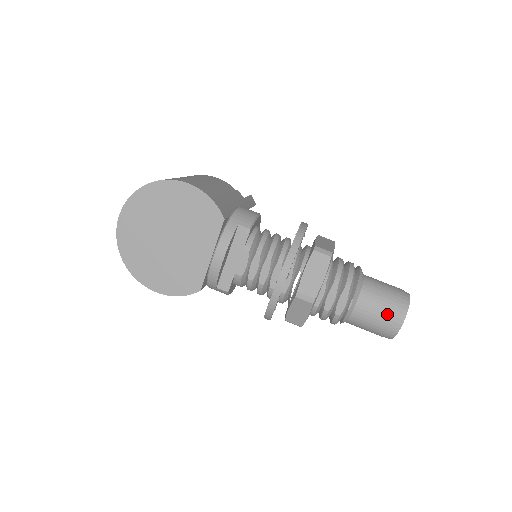
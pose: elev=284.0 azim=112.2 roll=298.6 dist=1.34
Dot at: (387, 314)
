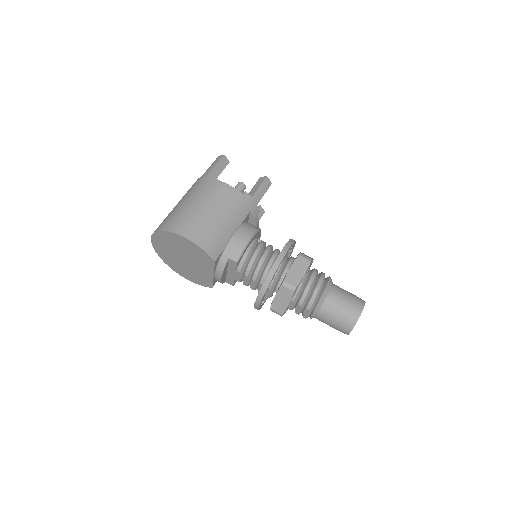
Dot at: (338, 326)
